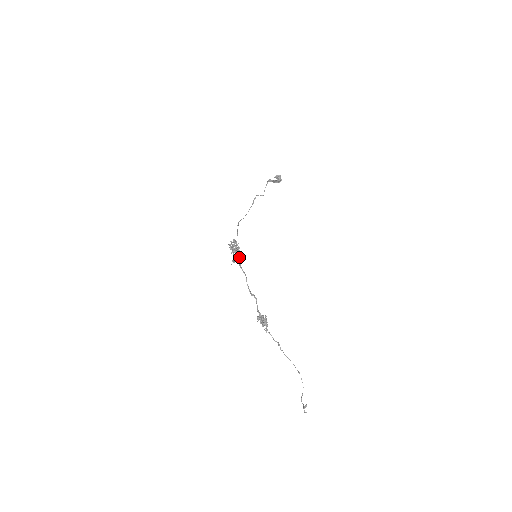
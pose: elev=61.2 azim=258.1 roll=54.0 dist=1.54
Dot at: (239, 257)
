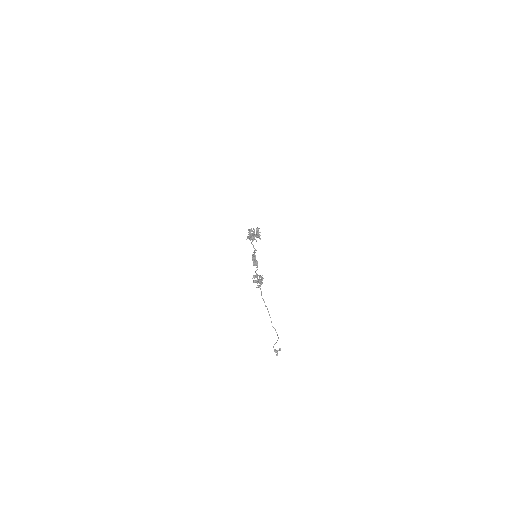
Dot at: occluded
